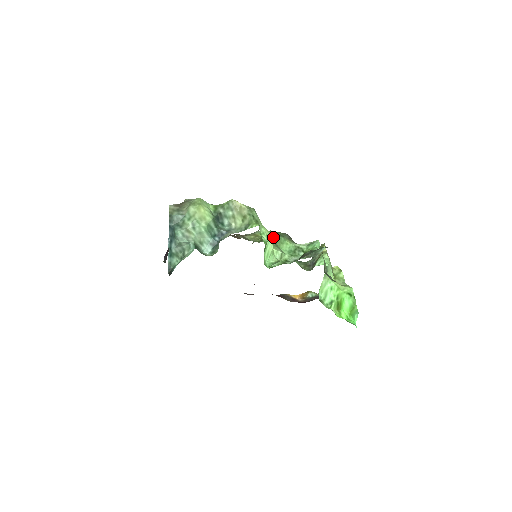
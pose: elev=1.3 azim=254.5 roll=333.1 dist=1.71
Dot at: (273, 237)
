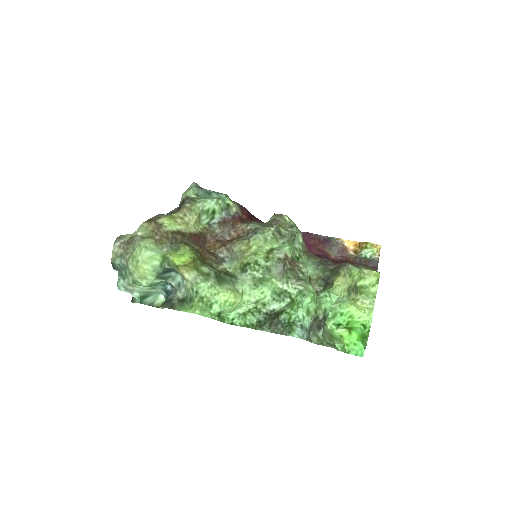
Dot at: (254, 274)
